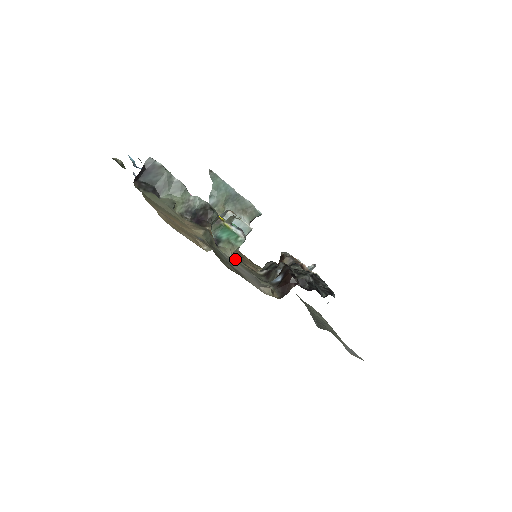
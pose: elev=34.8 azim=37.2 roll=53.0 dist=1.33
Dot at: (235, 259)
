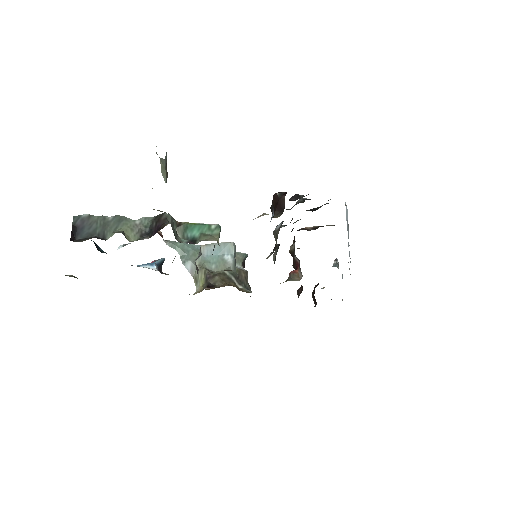
Dot at: occluded
